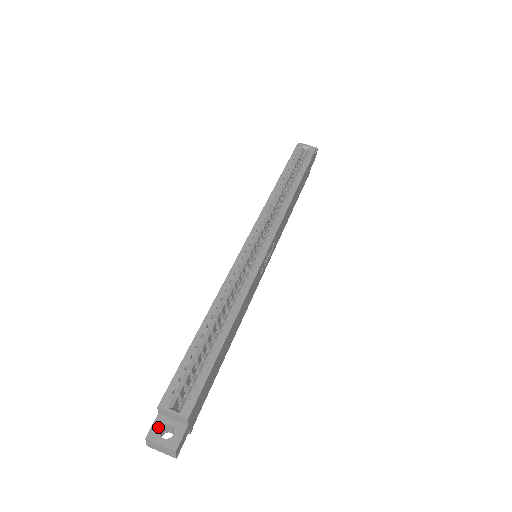
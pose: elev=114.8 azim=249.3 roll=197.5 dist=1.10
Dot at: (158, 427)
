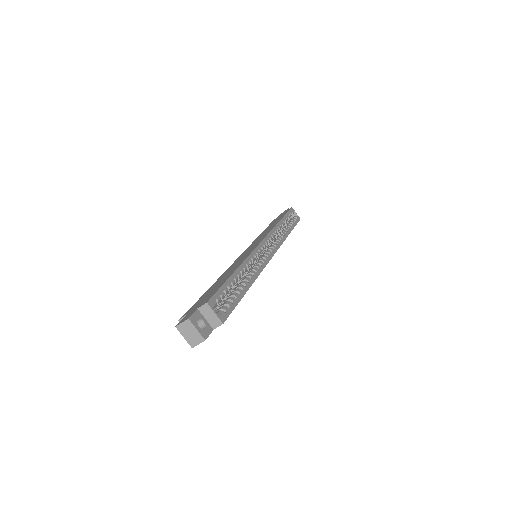
Dot at: (197, 317)
